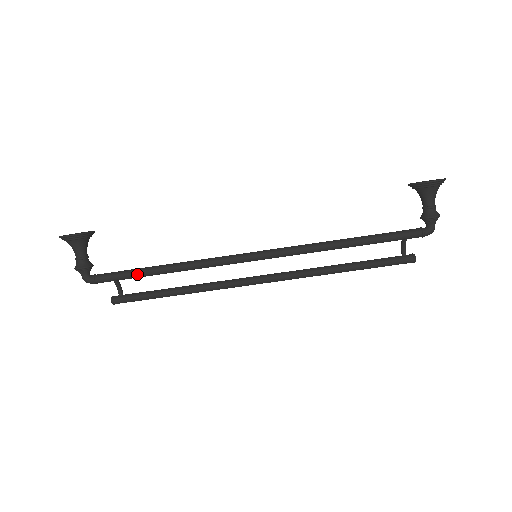
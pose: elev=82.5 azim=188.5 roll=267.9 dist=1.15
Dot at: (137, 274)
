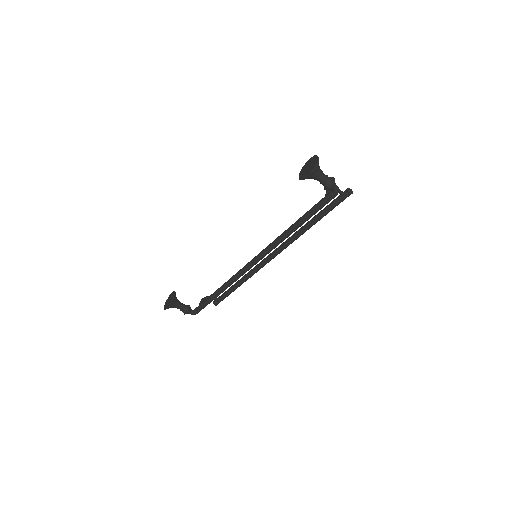
Dot at: (210, 301)
